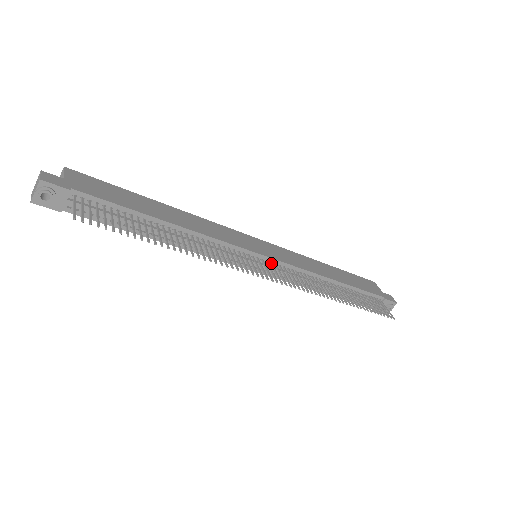
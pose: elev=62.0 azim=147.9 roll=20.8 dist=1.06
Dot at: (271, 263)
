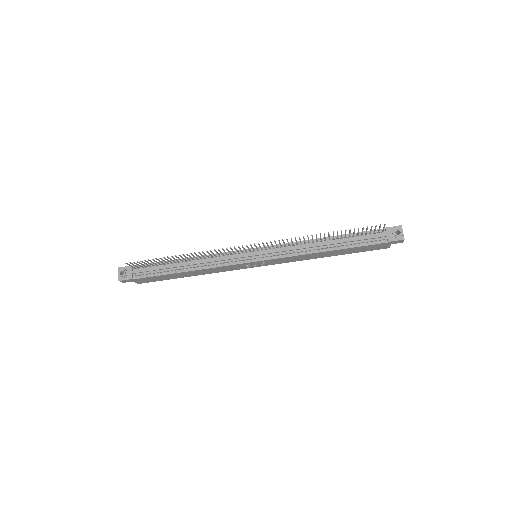
Dot at: (261, 249)
